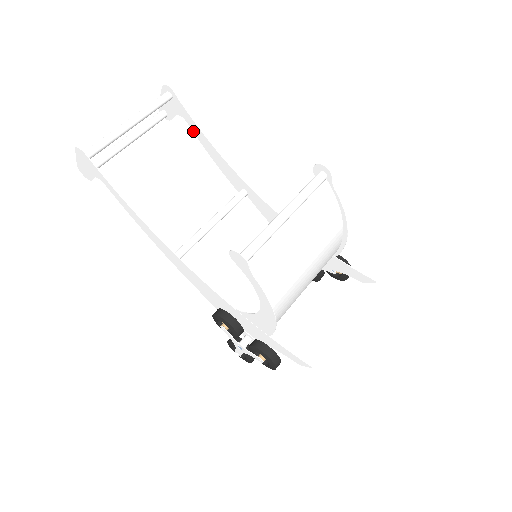
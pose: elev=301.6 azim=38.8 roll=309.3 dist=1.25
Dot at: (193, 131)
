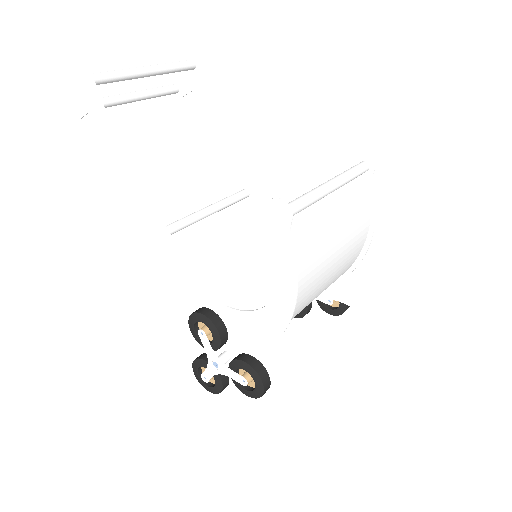
Dot at: (206, 112)
